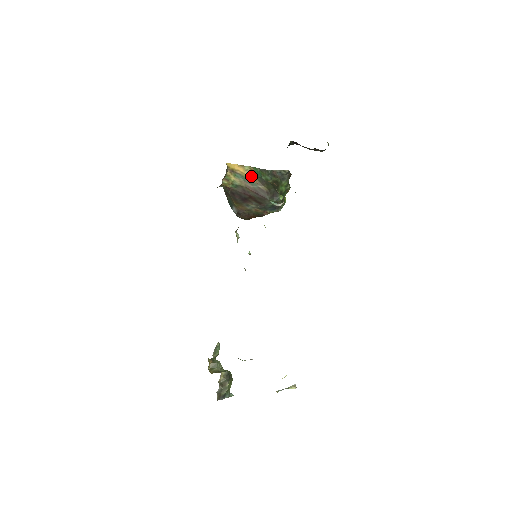
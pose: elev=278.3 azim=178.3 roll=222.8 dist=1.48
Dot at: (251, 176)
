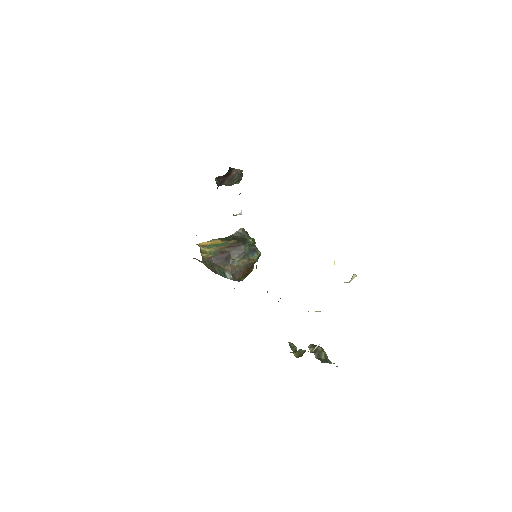
Dot at: (219, 241)
